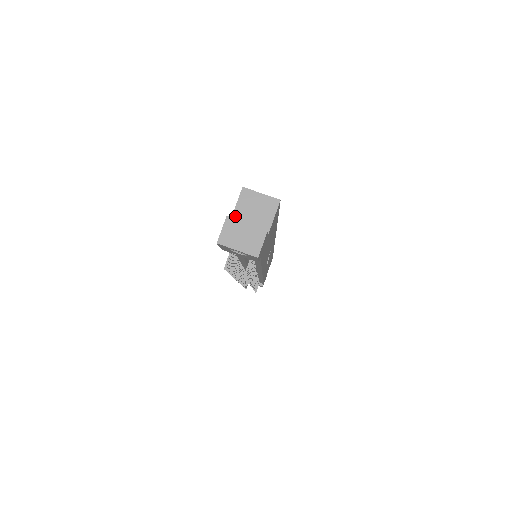
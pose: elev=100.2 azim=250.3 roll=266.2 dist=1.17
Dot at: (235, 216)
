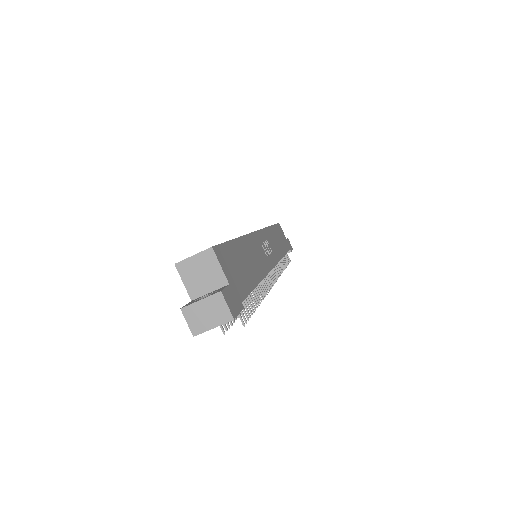
Dot at: (191, 292)
